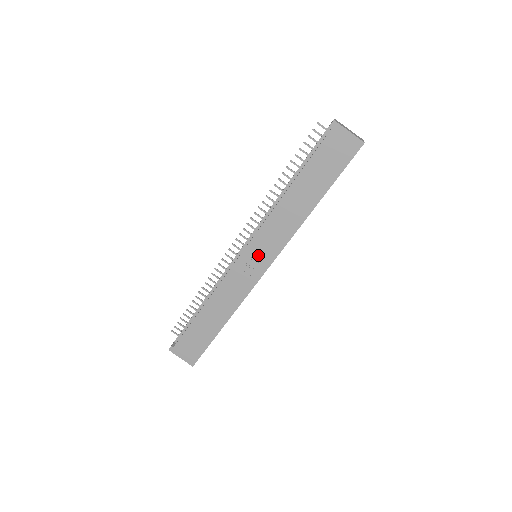
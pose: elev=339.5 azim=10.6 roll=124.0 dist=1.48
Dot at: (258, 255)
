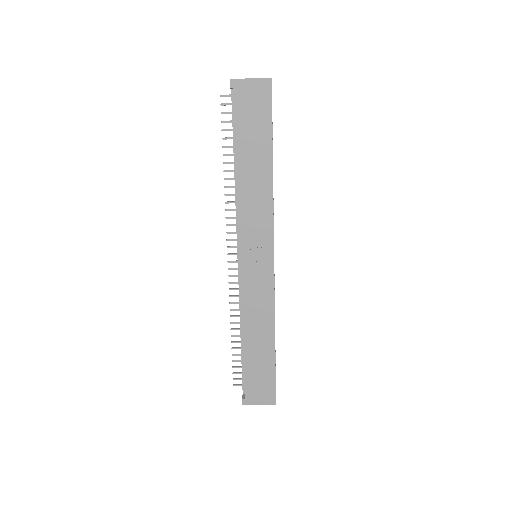
Dot at: (256, 252)
